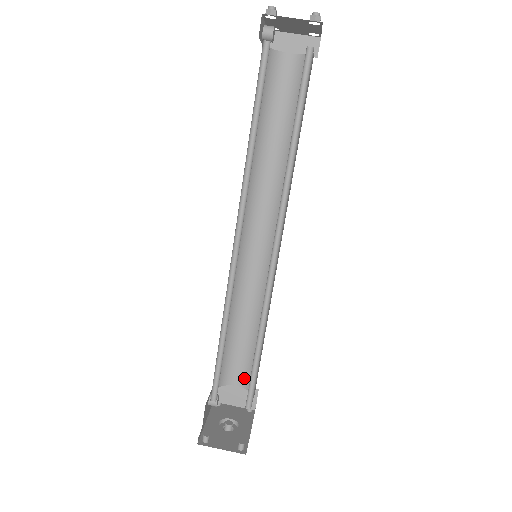
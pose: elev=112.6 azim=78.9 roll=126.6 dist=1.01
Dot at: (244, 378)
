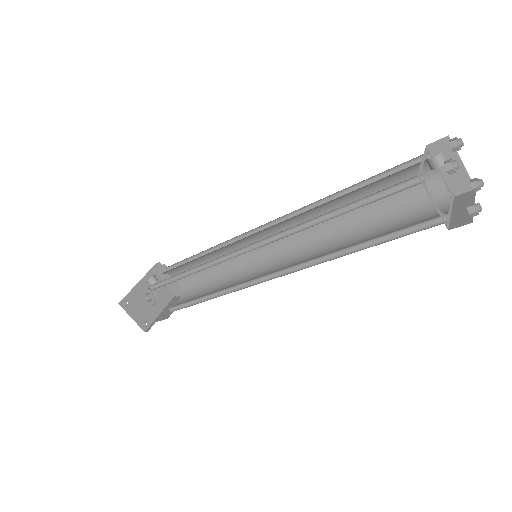
Dot at: (184, 282)
